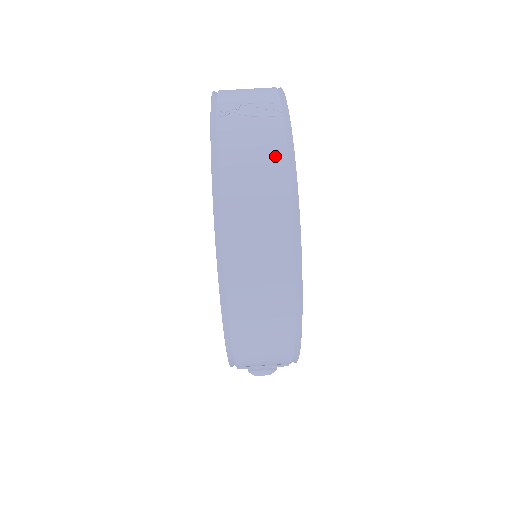
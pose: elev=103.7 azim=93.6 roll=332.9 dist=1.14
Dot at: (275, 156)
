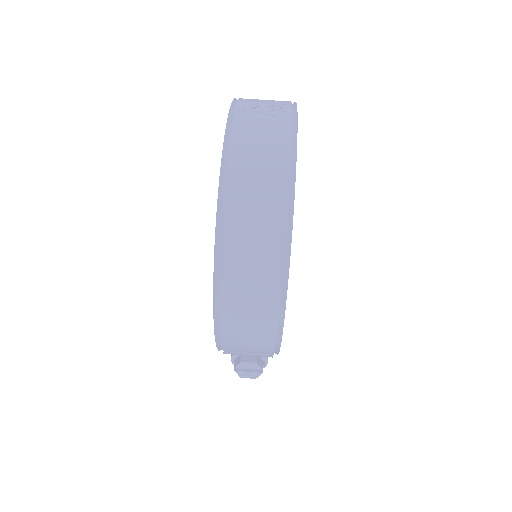
Dot at: (280, 145)
